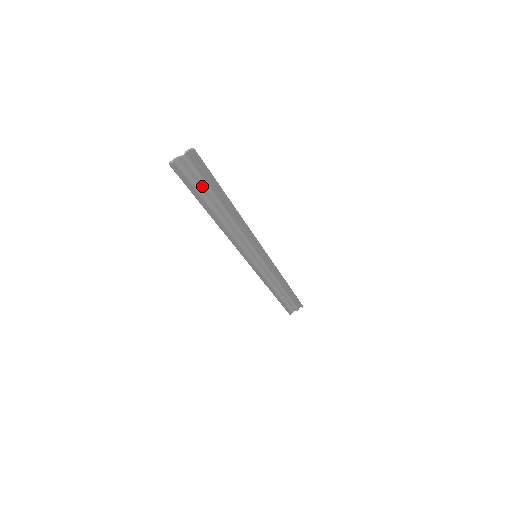
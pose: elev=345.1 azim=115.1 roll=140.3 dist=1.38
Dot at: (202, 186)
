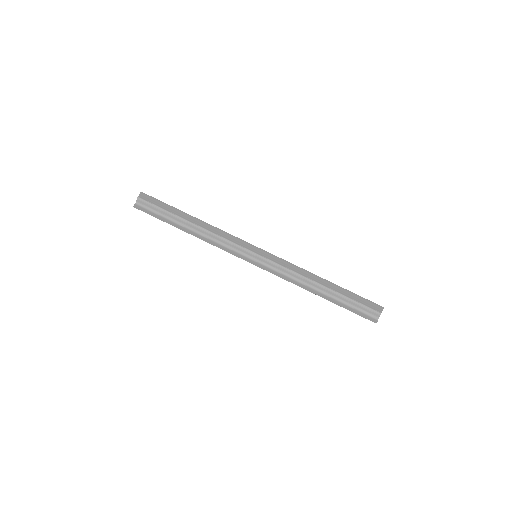
Dot at: (163, 212)
